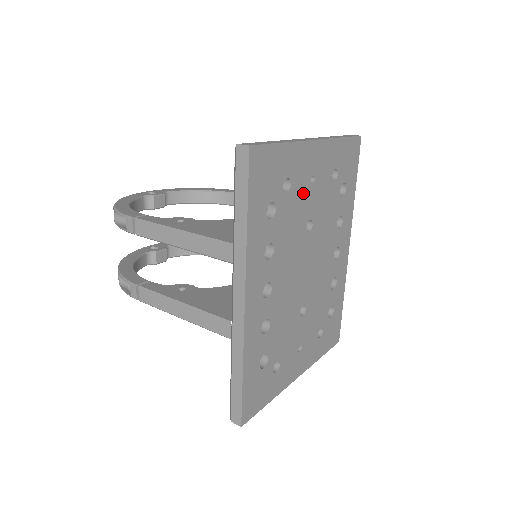
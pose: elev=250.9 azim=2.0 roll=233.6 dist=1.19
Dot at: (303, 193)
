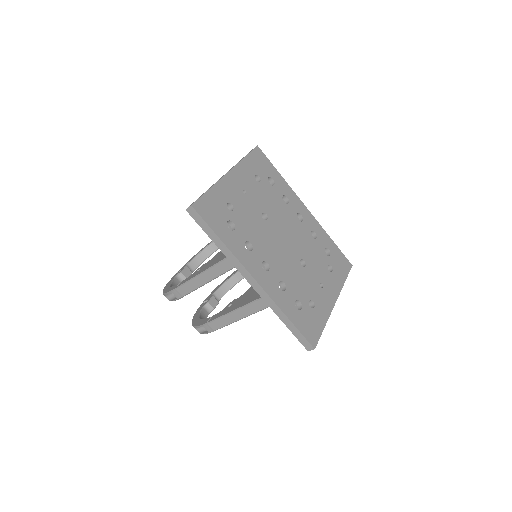
Dot at: (244, 203)
